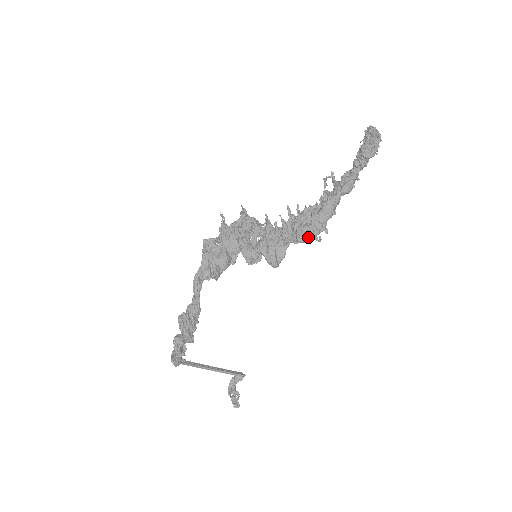
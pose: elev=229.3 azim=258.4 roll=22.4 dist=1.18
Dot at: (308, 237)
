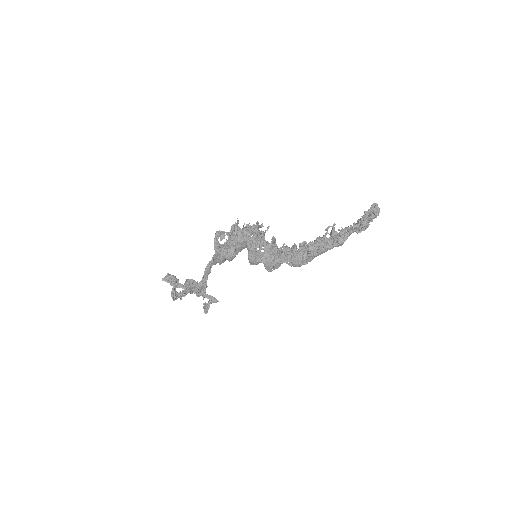
Dot at: occluded
